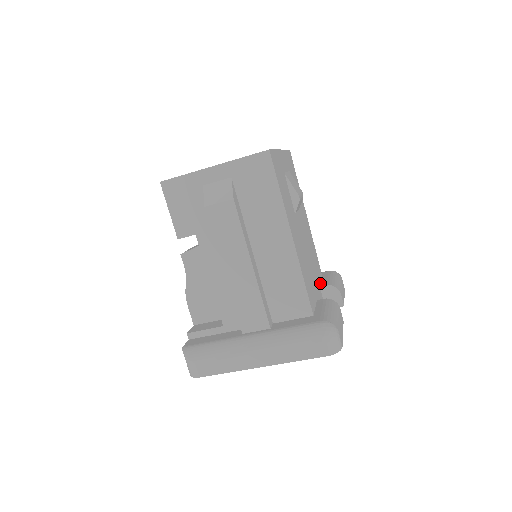
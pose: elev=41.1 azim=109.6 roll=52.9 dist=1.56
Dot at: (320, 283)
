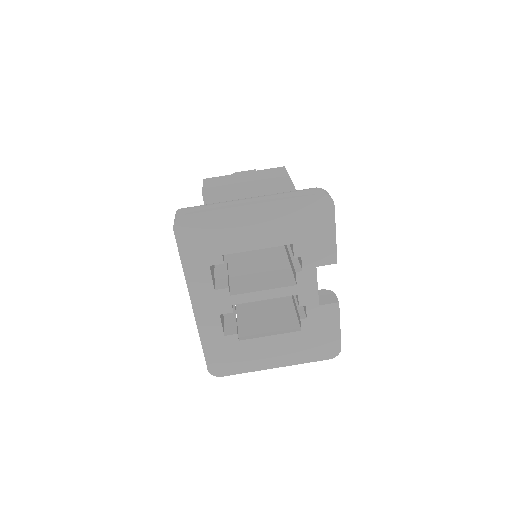
Dot at: occluded
